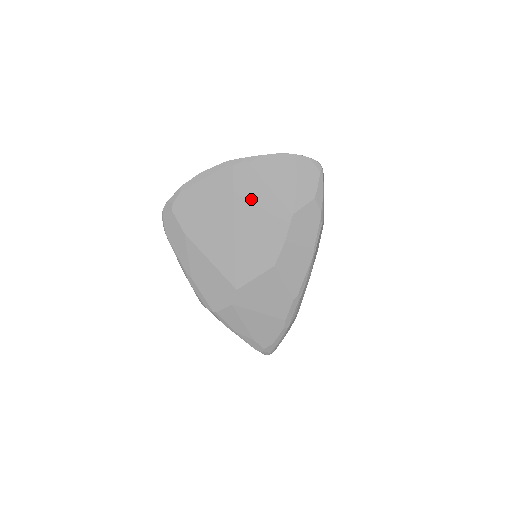
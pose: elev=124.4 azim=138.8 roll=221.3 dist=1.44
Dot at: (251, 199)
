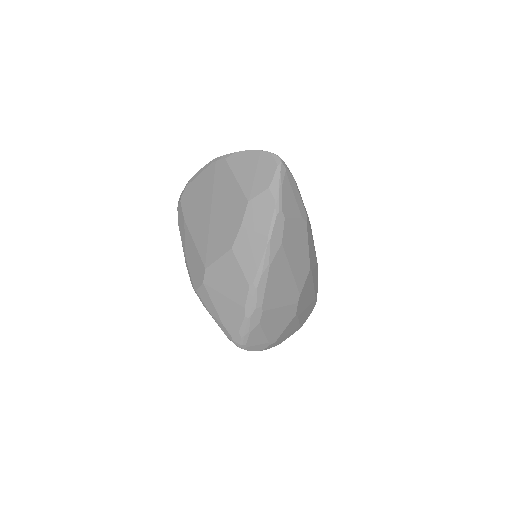
Dot at: (223, 189)
